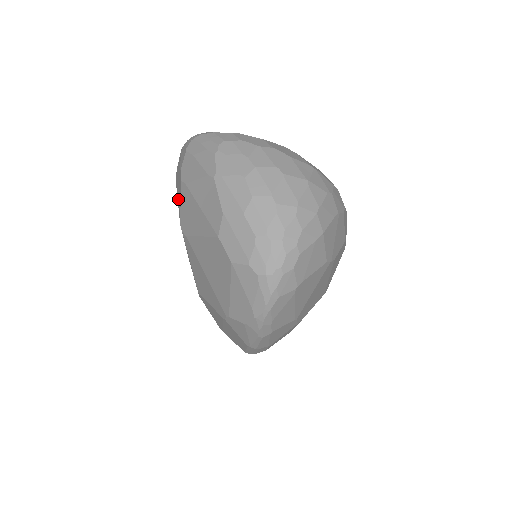
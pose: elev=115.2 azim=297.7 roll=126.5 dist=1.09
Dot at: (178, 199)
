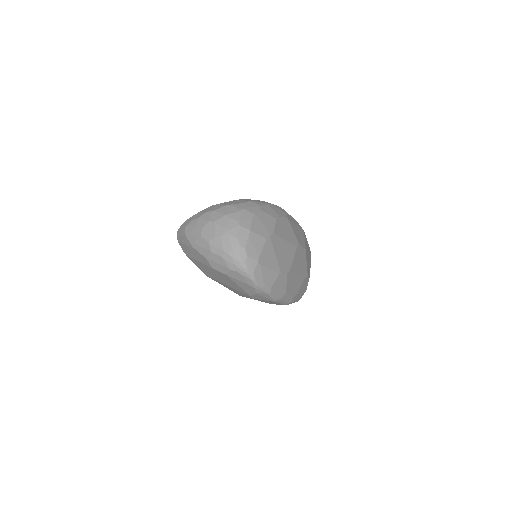
Dot at: occluded
